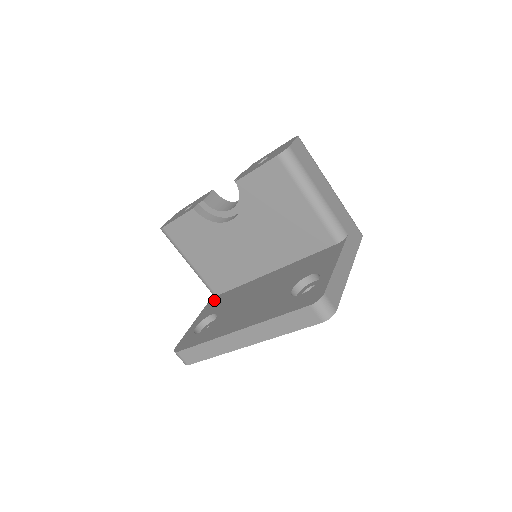
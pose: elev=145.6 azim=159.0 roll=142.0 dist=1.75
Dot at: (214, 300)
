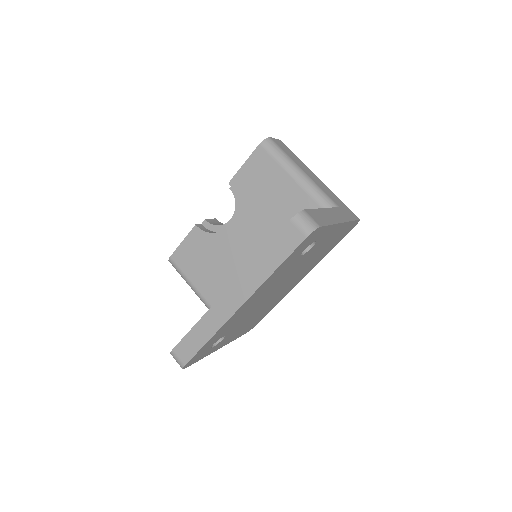
Dot at: occluded
